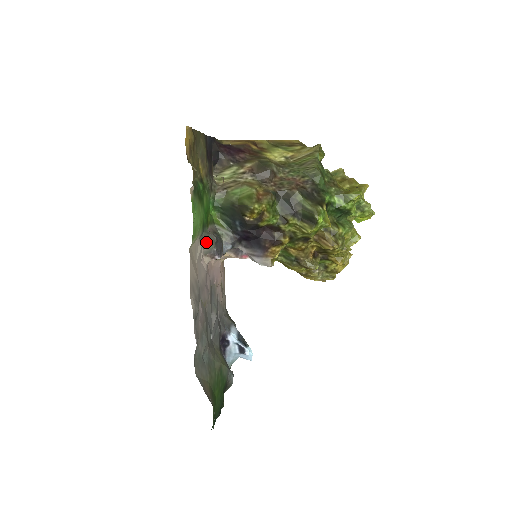
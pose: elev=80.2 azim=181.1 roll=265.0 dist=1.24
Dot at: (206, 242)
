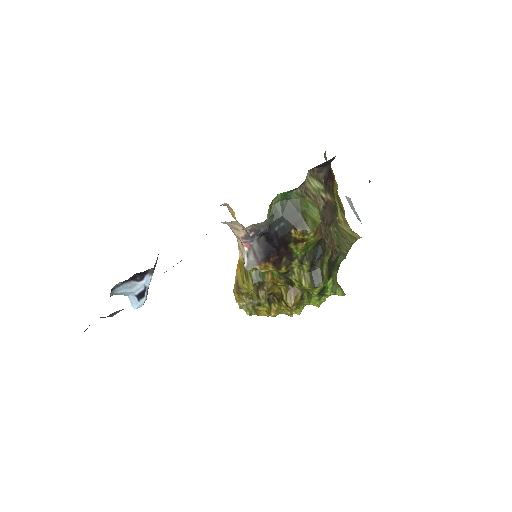
Dot at: (268, 219)
